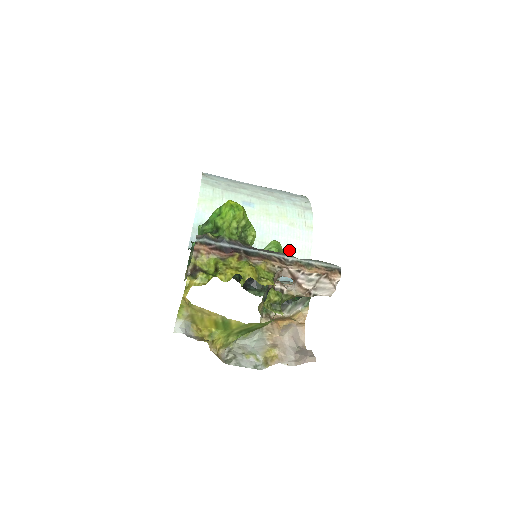
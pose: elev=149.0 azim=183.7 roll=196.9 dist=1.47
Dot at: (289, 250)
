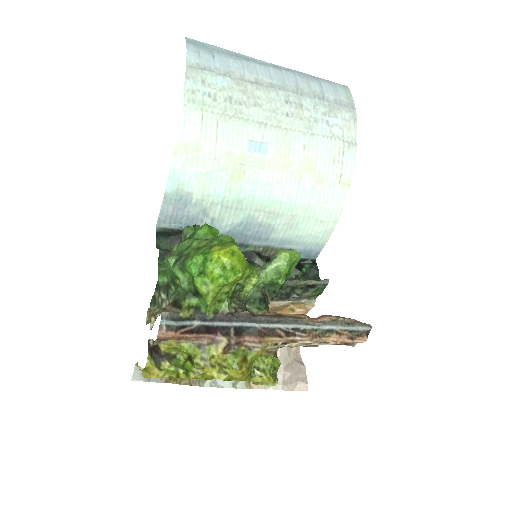
Dot at: (307, 221)
